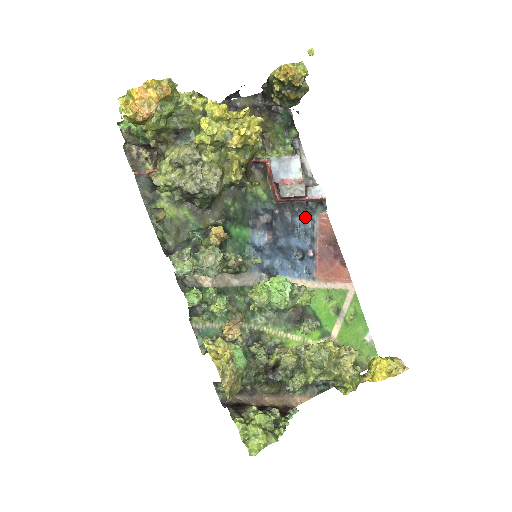
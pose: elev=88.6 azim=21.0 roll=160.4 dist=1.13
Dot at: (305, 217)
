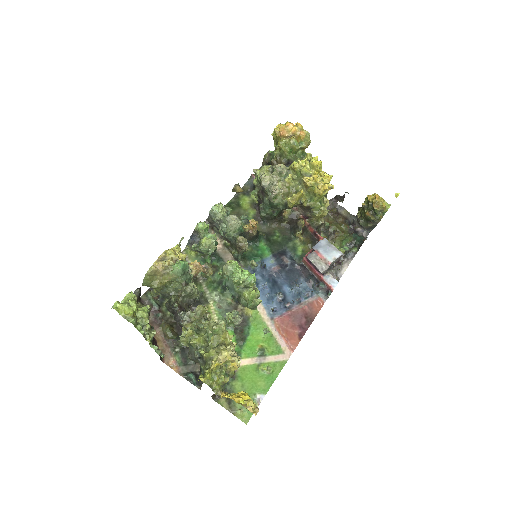
Dot at: (309, 288)
